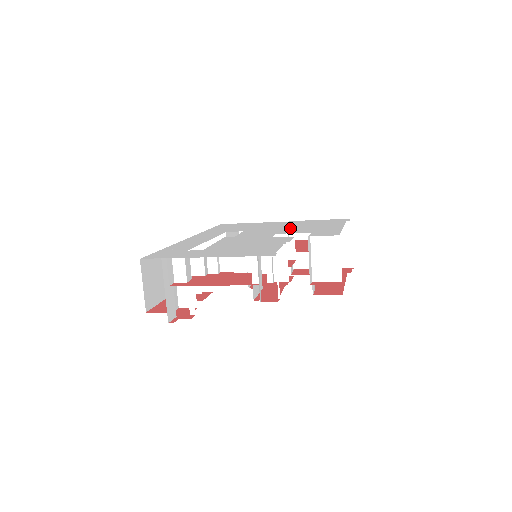
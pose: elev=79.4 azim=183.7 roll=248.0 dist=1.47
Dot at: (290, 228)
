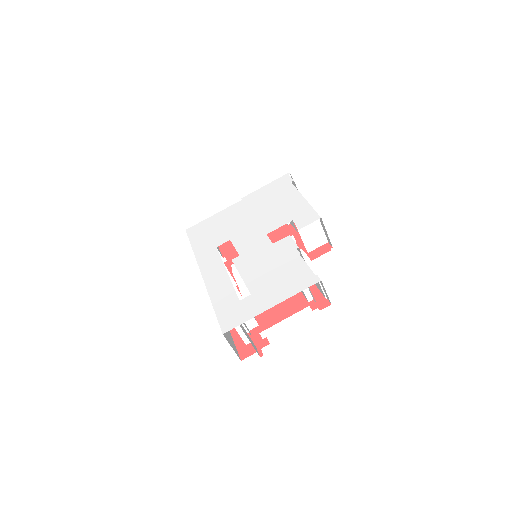
Dot at: (263, 217)
